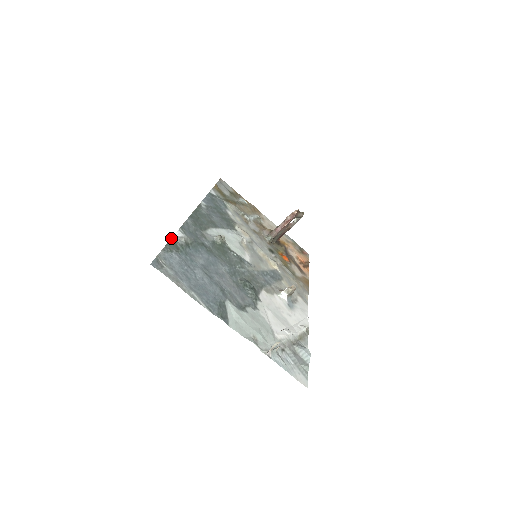
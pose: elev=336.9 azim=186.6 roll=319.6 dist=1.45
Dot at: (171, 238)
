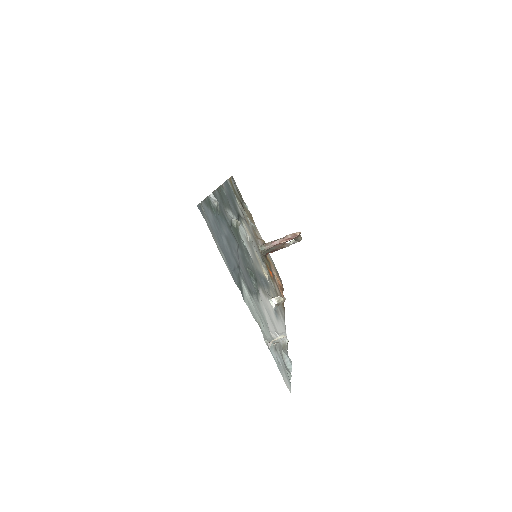
Dot at: (207, 196)
